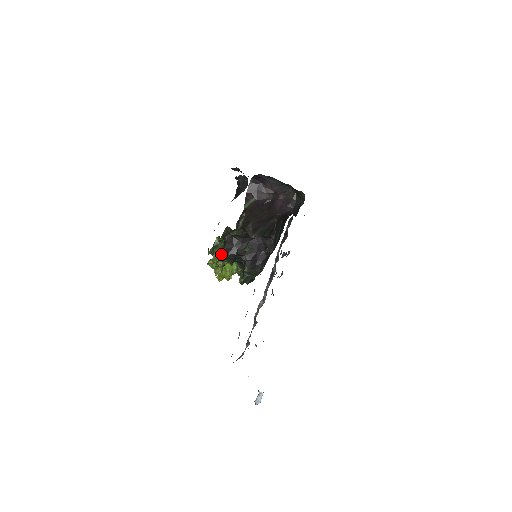
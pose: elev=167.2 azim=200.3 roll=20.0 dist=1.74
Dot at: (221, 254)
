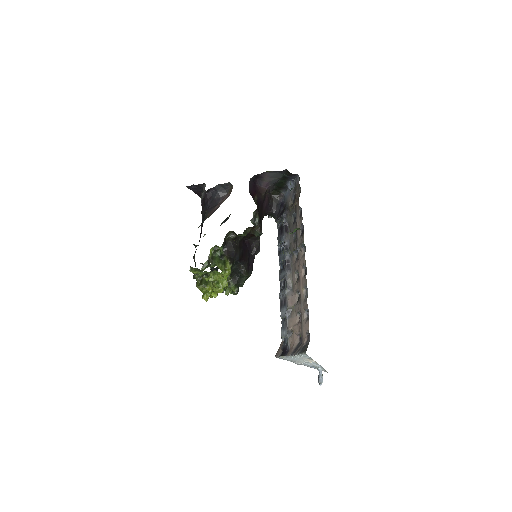
Dot at: (227, 261)
